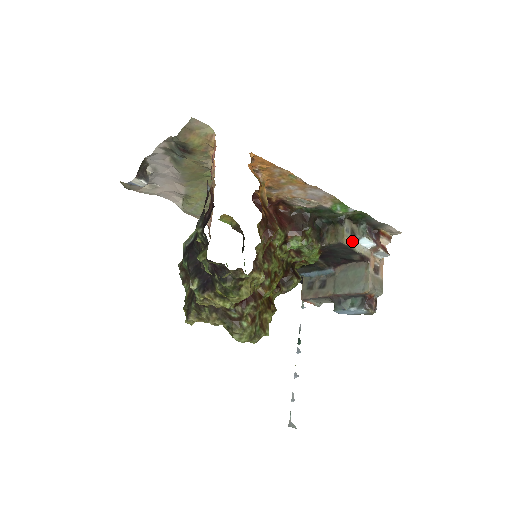
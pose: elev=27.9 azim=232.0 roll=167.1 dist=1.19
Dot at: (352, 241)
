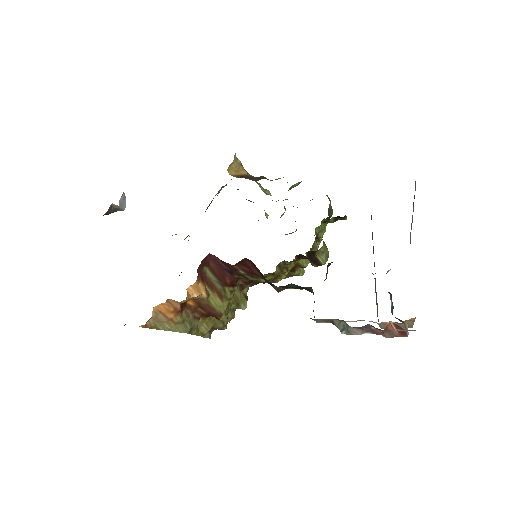
Dot at: (332, 322)
